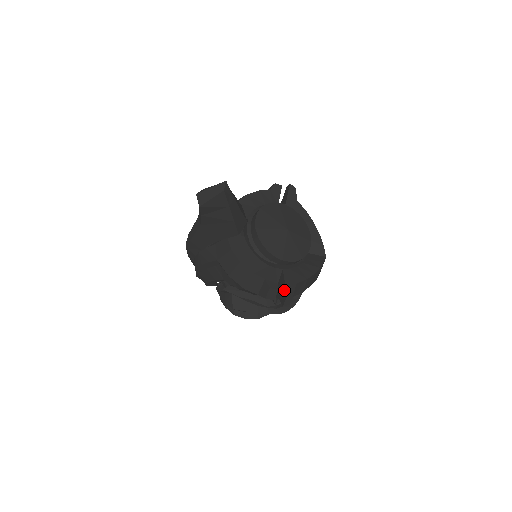
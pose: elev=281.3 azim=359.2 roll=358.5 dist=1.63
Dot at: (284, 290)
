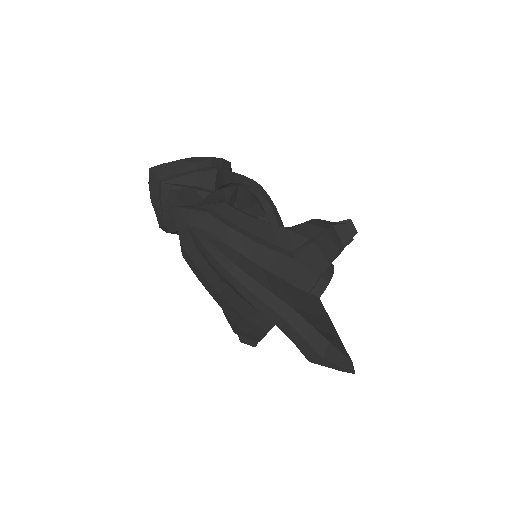
Dot at: occluded
